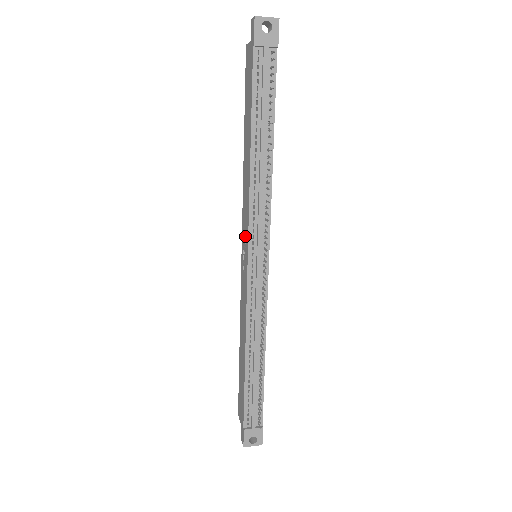
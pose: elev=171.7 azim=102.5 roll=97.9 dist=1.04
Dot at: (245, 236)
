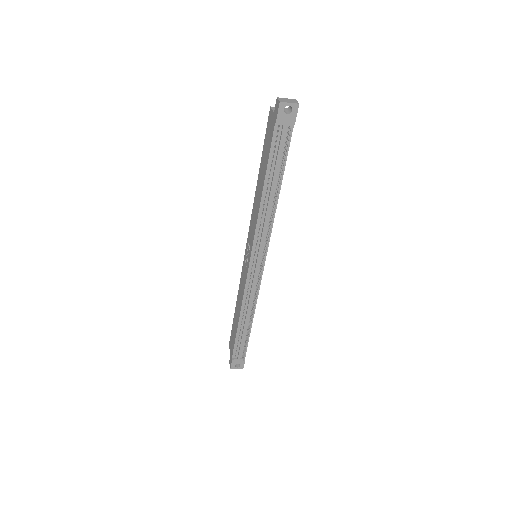
Dot at: (250, 243)
